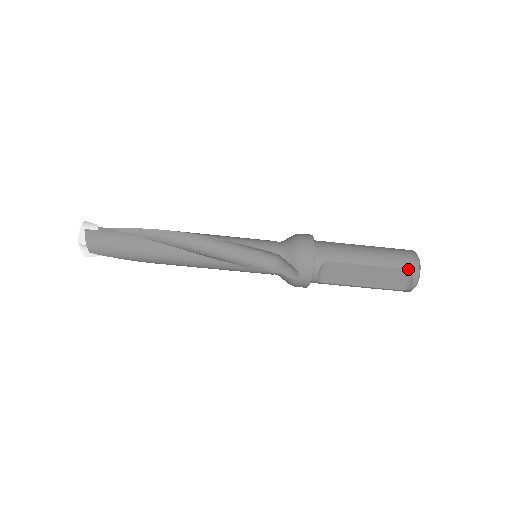
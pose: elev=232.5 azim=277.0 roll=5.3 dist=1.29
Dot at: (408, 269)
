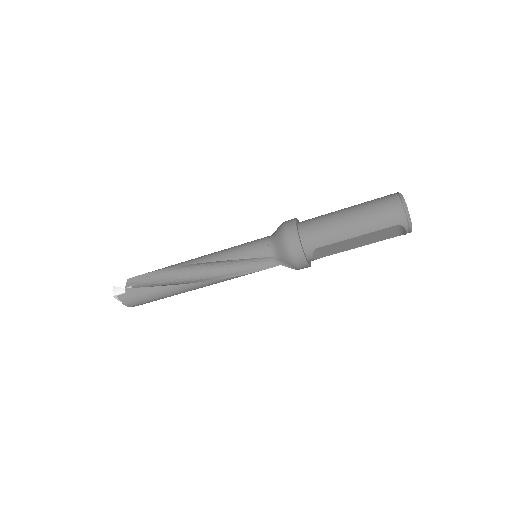
Dot at: (397, 225)
